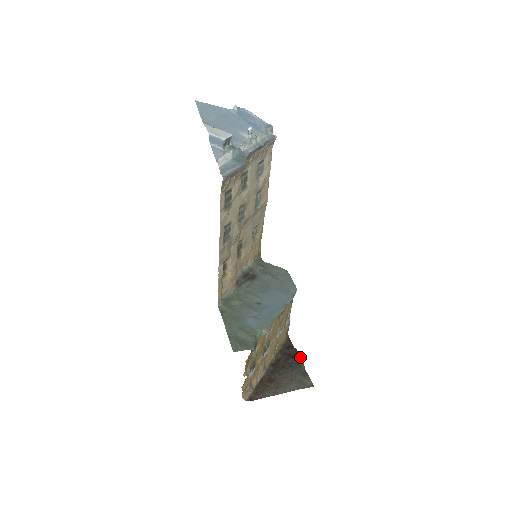
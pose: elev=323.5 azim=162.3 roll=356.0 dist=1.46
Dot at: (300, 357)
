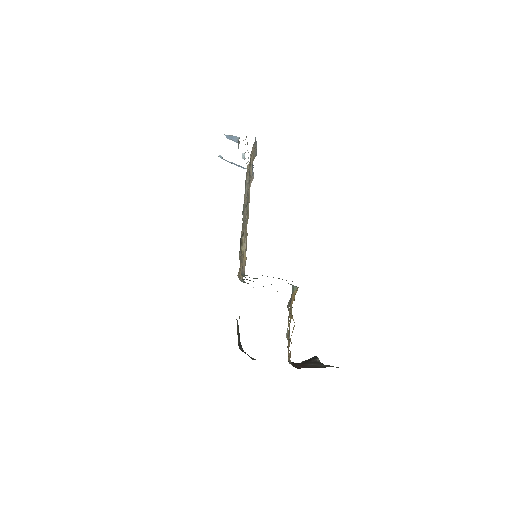
Dot at: (315, 358)
